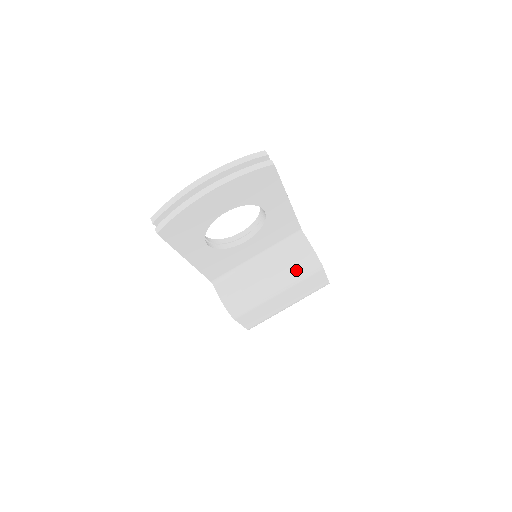
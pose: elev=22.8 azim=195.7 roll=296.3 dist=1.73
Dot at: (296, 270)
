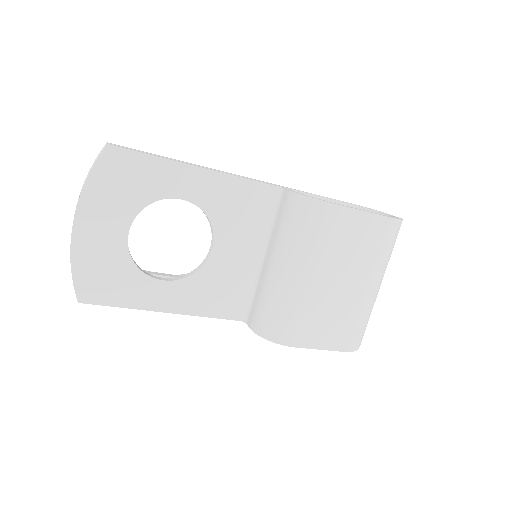
Dot at: (300, 234)
